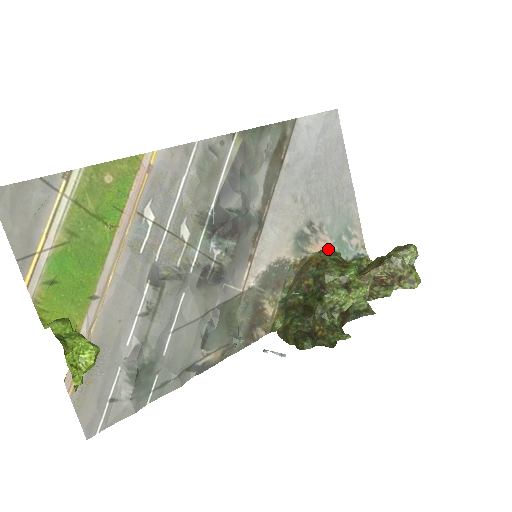
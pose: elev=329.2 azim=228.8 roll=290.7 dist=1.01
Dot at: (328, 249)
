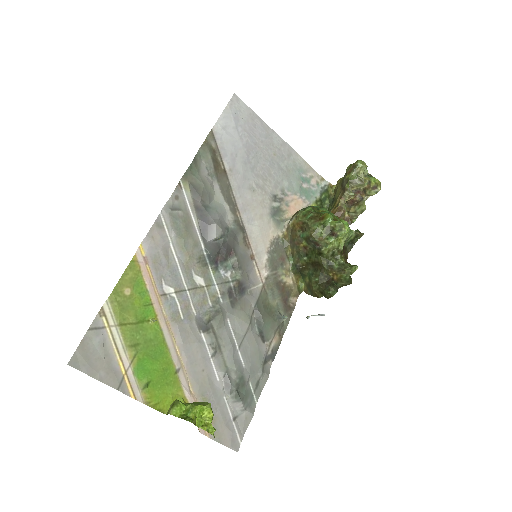
Dot at: (301, 212)
